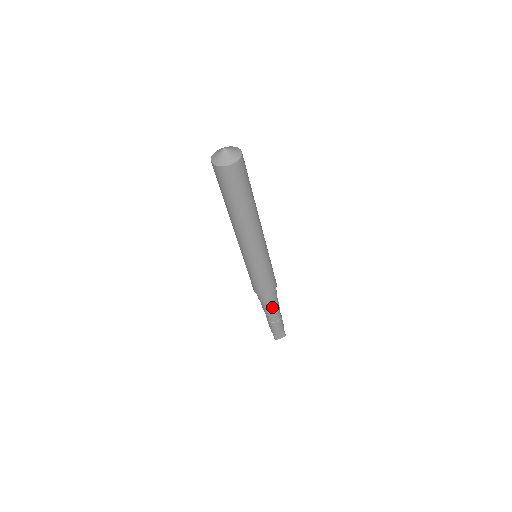
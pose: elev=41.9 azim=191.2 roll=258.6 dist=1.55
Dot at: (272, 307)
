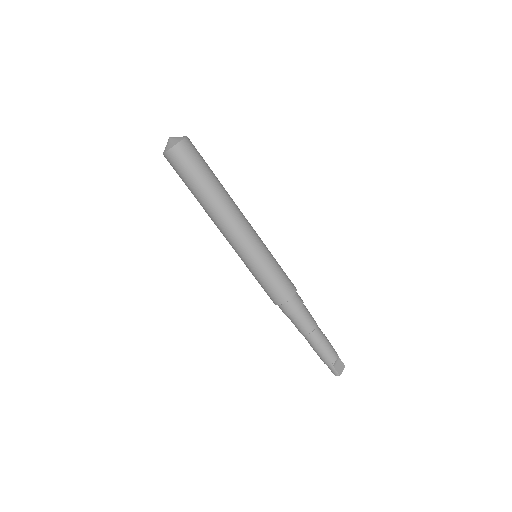
Dot at: (307, 316)
